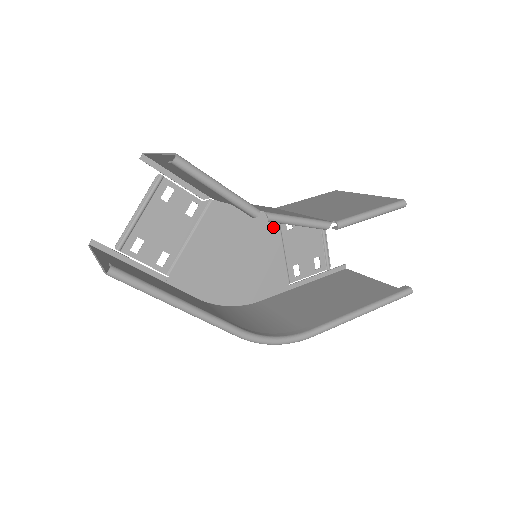
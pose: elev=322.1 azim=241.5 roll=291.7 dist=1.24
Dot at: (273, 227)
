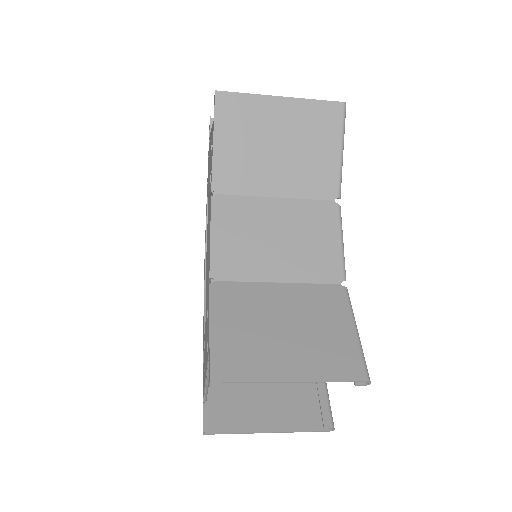
Dot at: occluded
